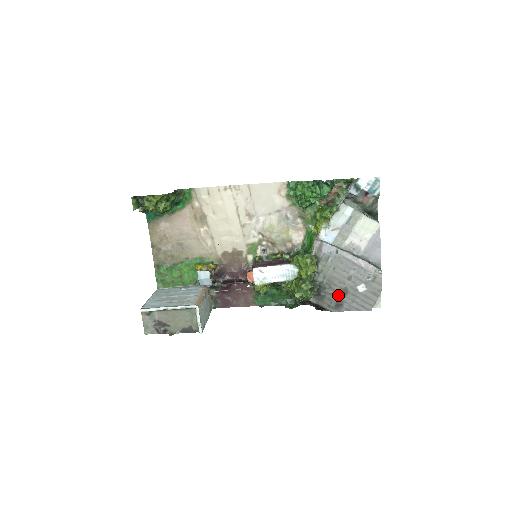
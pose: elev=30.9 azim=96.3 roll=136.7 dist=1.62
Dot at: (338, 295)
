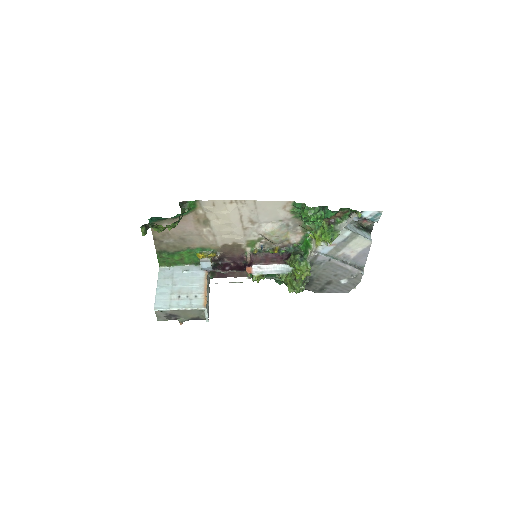
Dot at: (323, 284)
